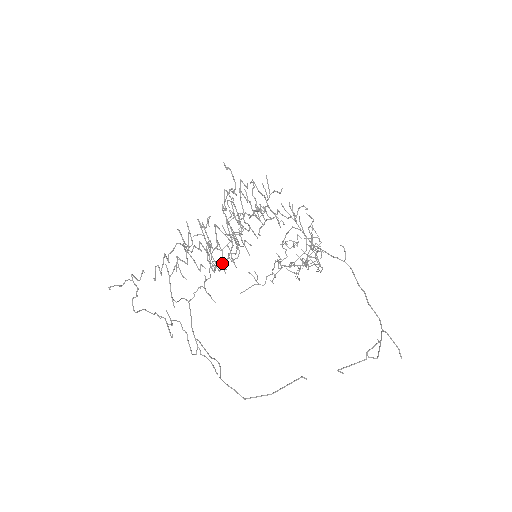
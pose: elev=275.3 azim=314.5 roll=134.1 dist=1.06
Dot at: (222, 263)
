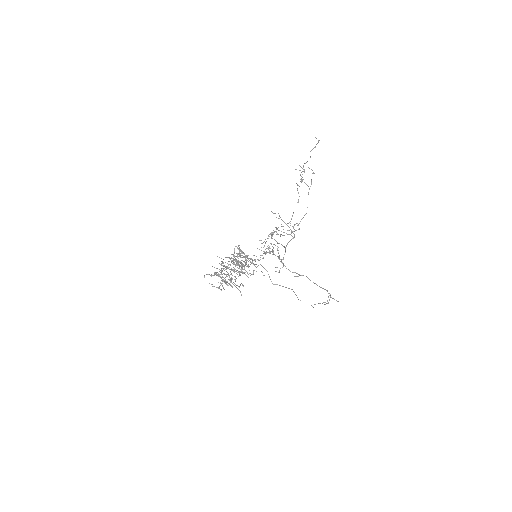
Dot at: (242, 252)
